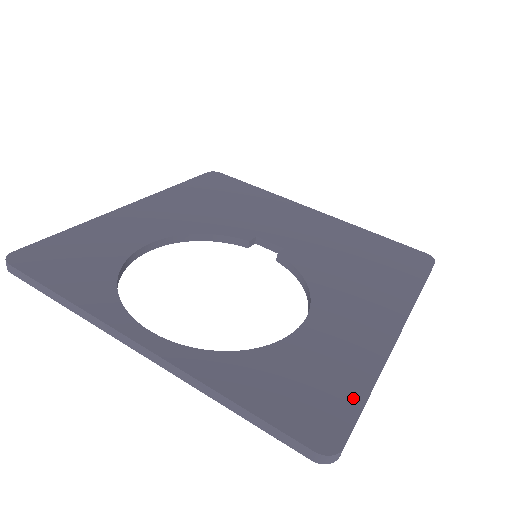
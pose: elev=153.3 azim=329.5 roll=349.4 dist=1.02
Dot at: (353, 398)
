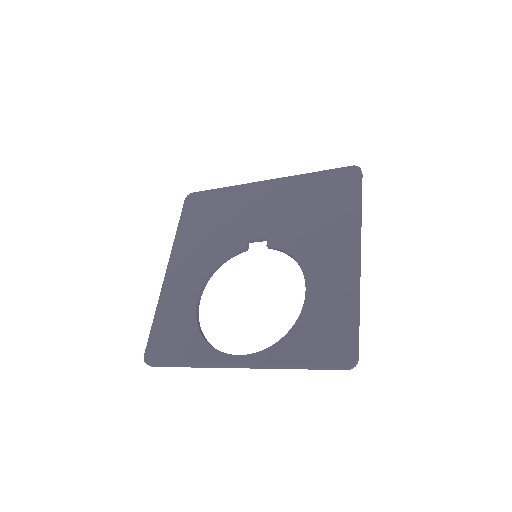
Dot at: (351, 324)
